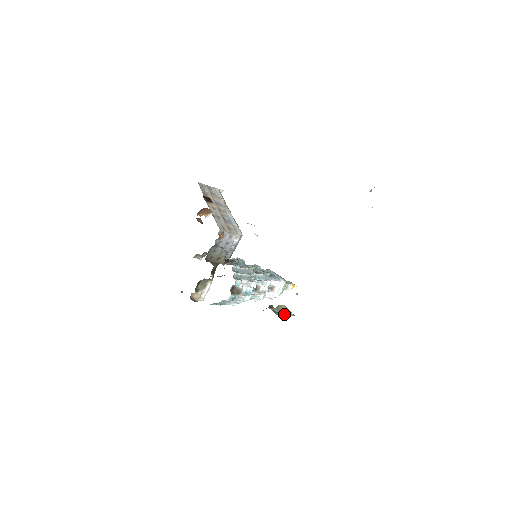
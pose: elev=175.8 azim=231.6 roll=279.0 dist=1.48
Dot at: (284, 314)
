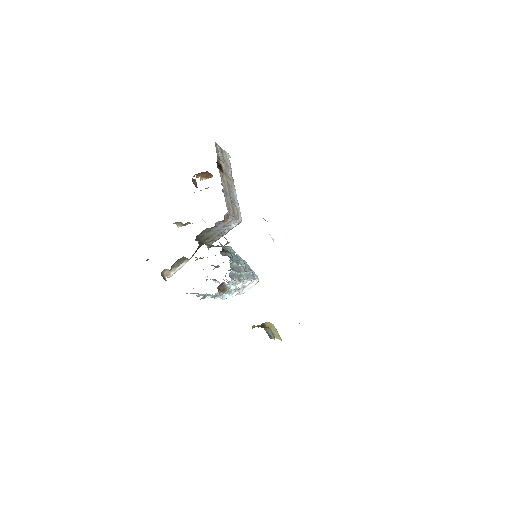
Dot at: (274, 337)
